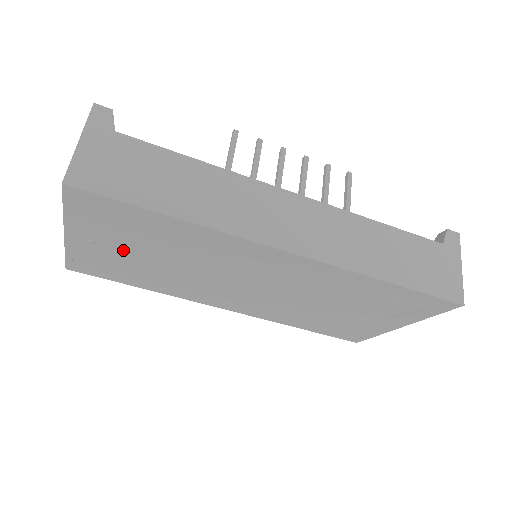
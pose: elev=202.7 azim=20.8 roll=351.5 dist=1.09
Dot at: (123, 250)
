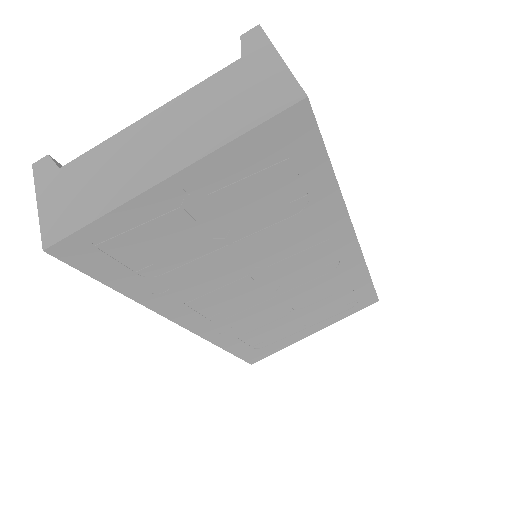
Dot at: (208, 219)
